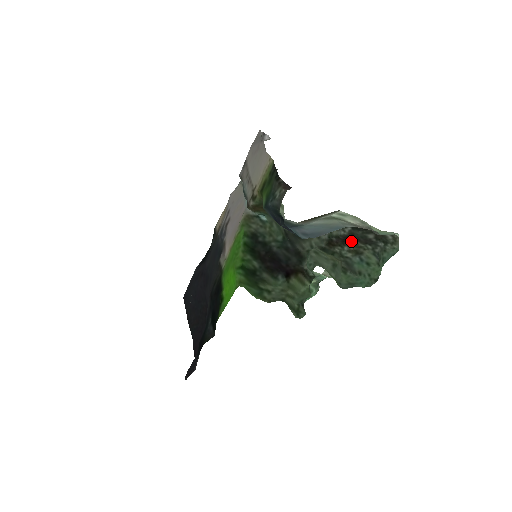
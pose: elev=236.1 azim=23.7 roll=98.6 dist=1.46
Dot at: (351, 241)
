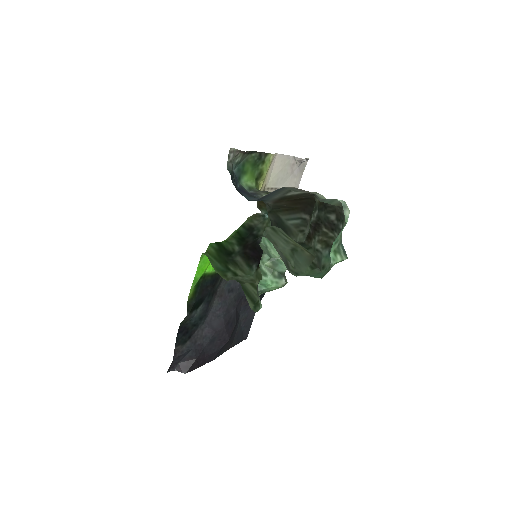
Dot at: (321, 229)
